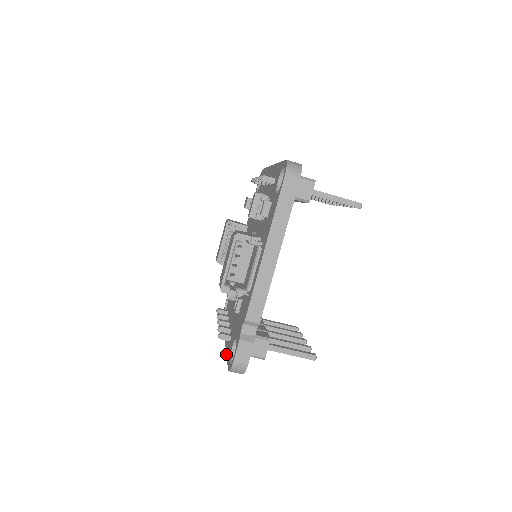
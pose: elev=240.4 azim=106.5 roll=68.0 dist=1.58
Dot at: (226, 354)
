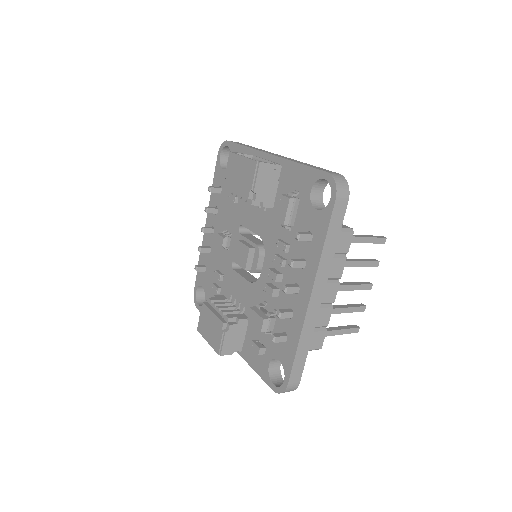
Dot at: occluded
